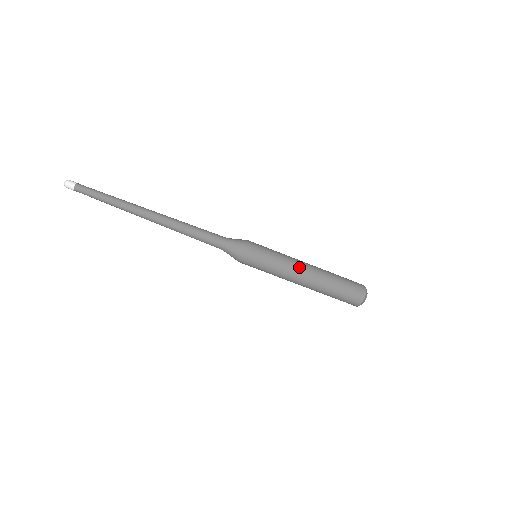
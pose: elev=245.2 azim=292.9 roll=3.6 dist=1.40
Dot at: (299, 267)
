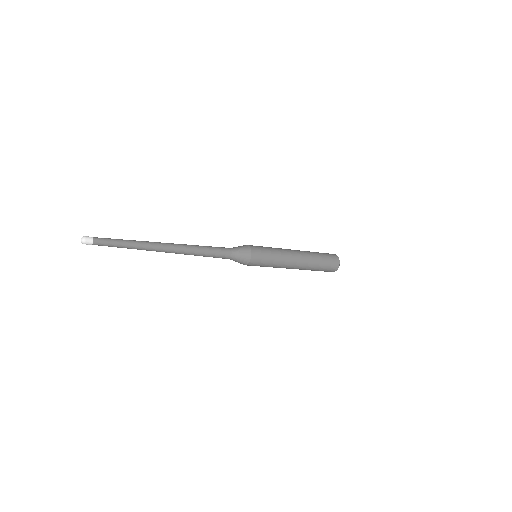
Dot at: (292, 260)
